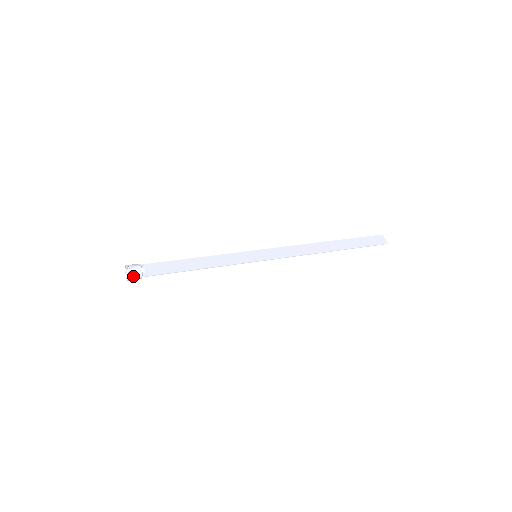
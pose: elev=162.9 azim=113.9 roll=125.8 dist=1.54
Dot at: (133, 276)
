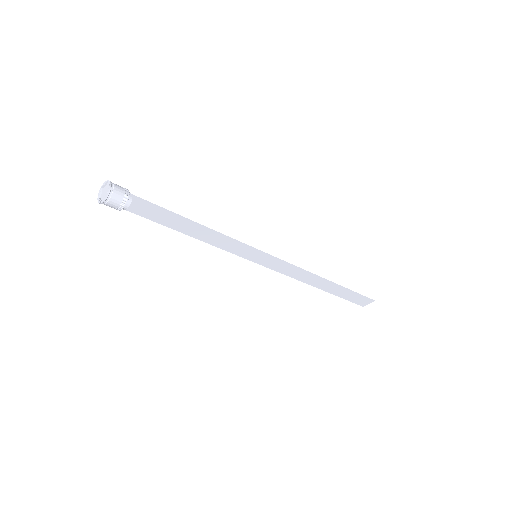
Dot at: (117, 186)
